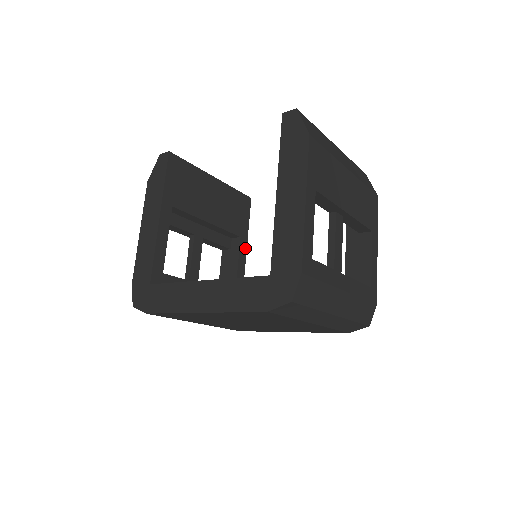
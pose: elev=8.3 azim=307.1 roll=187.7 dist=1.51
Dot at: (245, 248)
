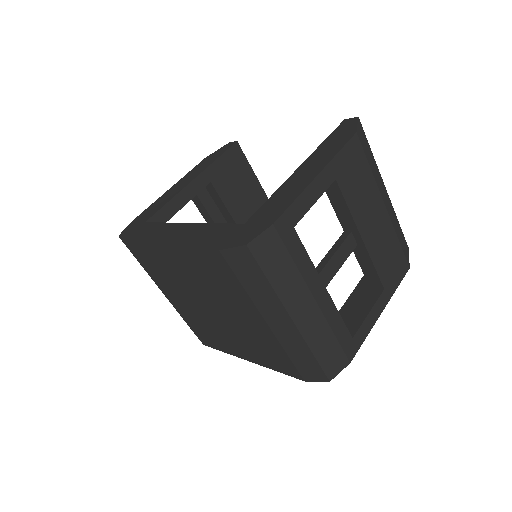
Dot at: occluded
